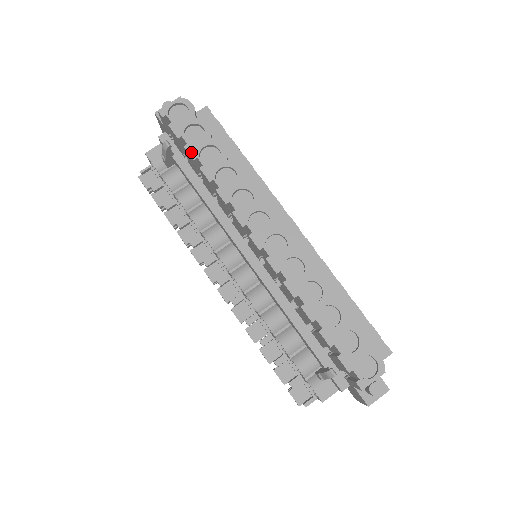
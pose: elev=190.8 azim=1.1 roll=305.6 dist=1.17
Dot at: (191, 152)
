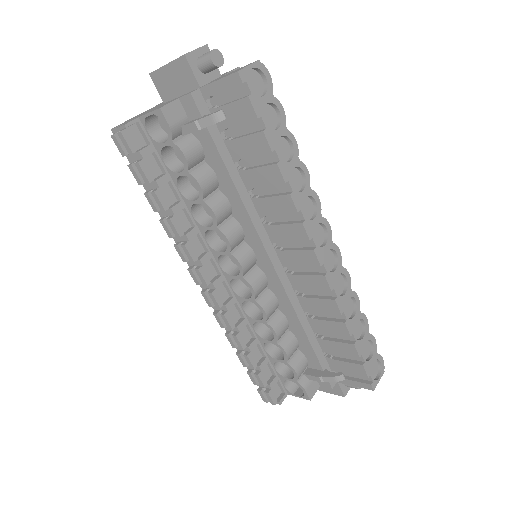
Dot at: (270, 141)
